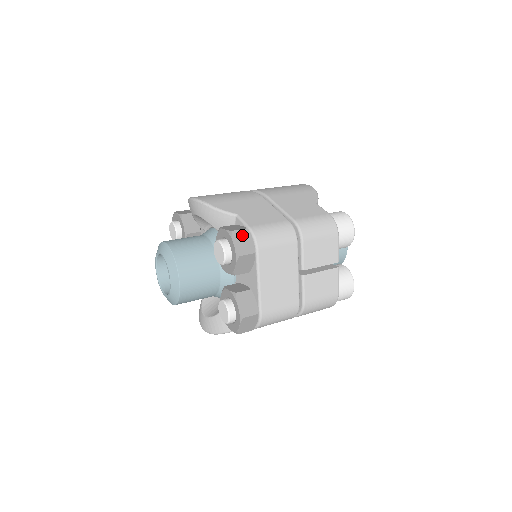
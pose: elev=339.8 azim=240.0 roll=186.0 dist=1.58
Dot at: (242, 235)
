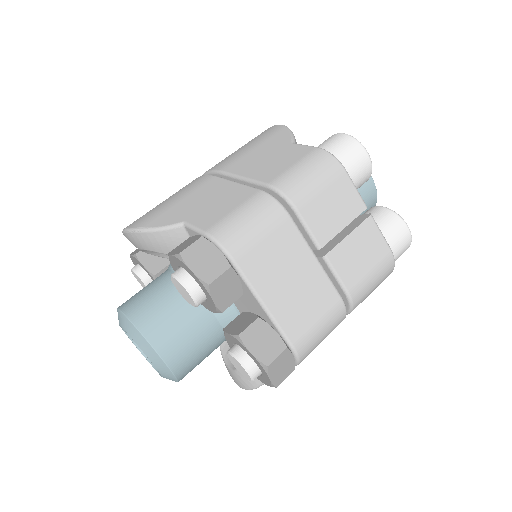
Dot at: (198, 250)
